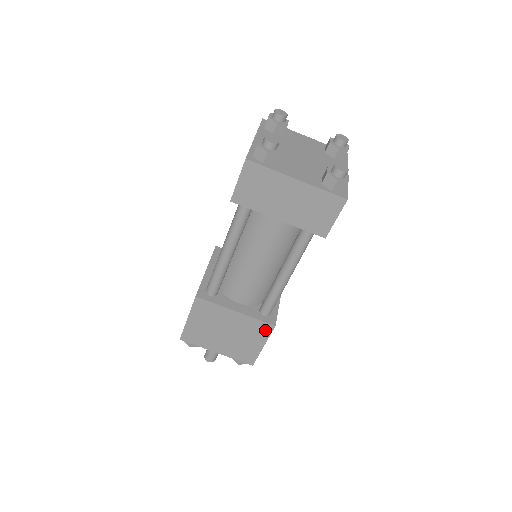
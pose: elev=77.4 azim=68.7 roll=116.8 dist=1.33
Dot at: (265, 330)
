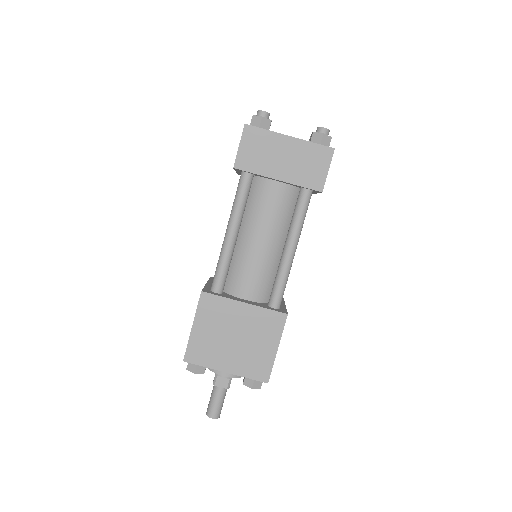
Dot at: (277, 323)
